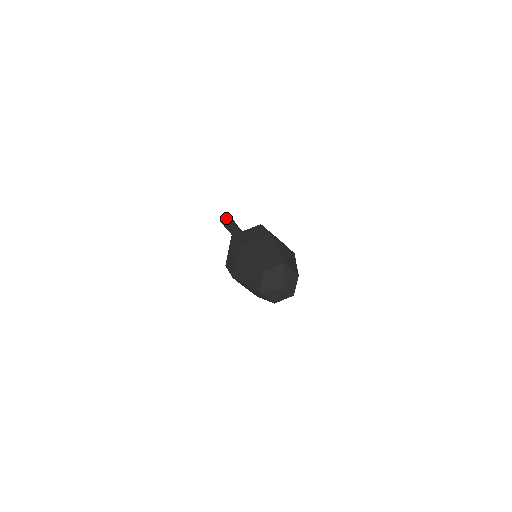
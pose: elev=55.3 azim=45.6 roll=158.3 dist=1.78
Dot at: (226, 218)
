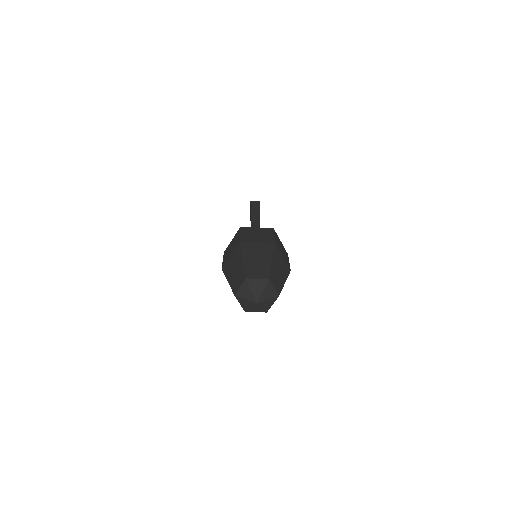
Dot at: occluded
